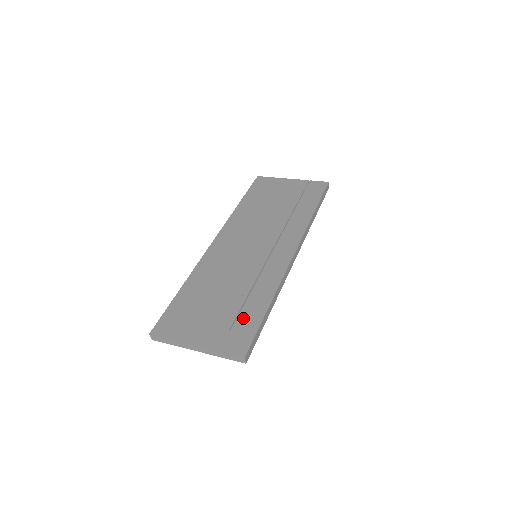
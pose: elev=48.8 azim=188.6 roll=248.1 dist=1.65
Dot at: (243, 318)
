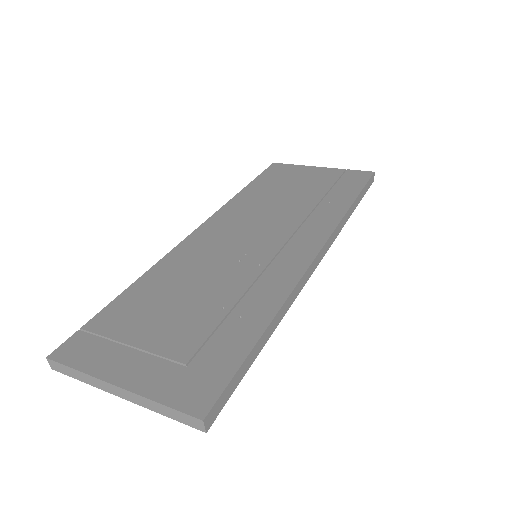
Dot at: (216, 345)
